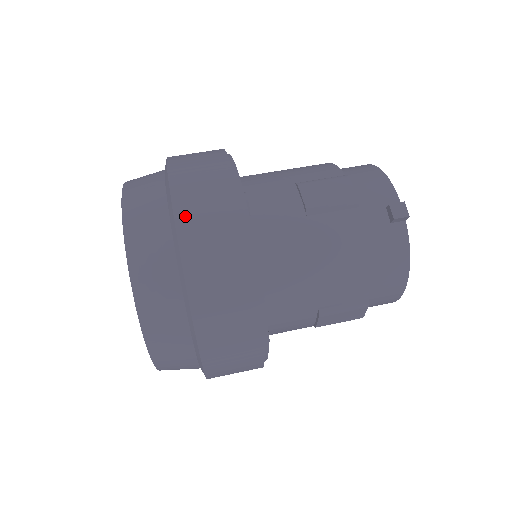
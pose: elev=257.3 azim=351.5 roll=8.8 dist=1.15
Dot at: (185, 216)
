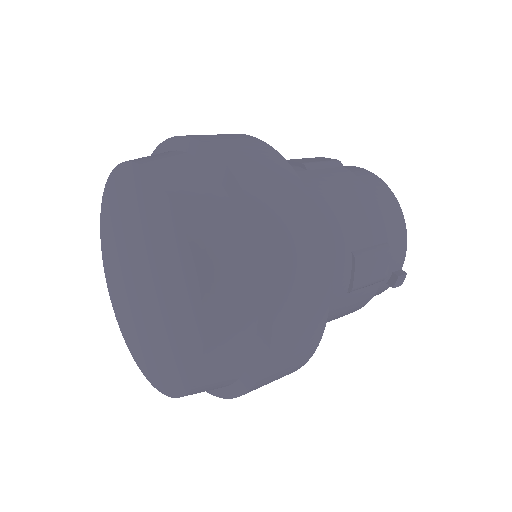
Dot at: (279, 345)
